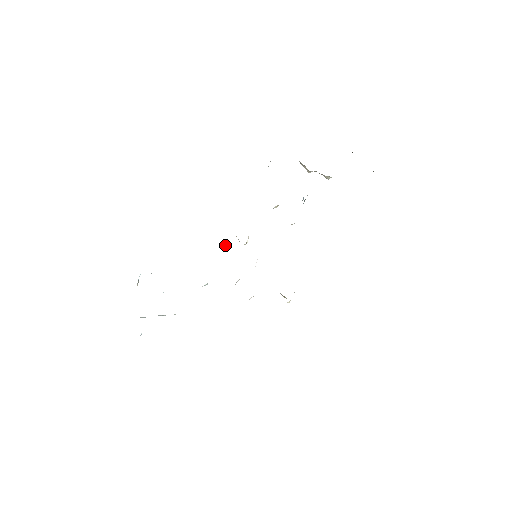
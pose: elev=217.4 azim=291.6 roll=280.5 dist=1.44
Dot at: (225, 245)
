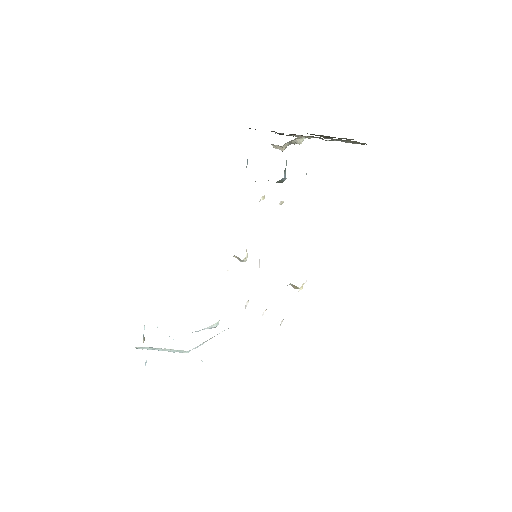
Dot at: (227, 274)
